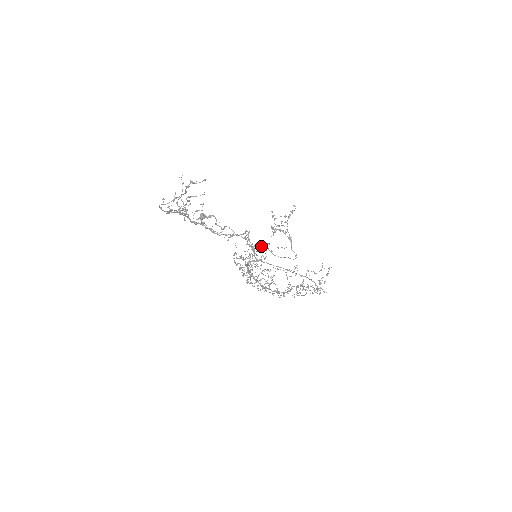
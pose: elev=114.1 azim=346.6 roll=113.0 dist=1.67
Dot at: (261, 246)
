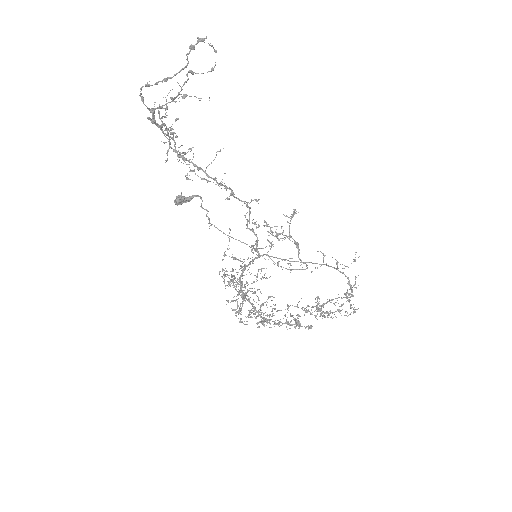
Dot at: (260, 248)
